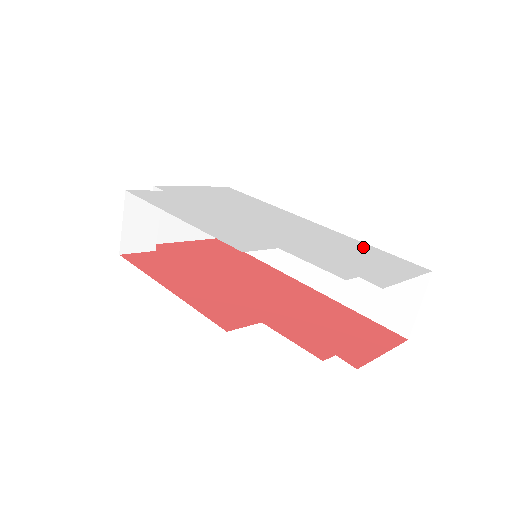
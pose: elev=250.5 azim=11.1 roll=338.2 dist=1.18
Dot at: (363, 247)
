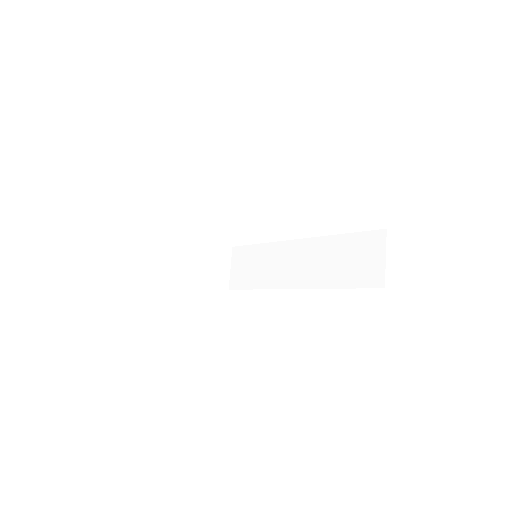
Dot at: occluded
